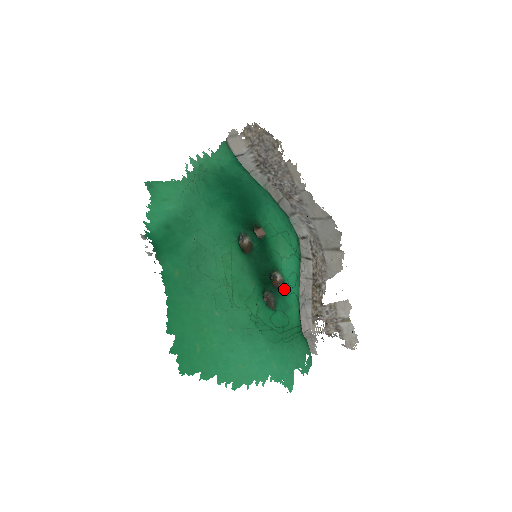
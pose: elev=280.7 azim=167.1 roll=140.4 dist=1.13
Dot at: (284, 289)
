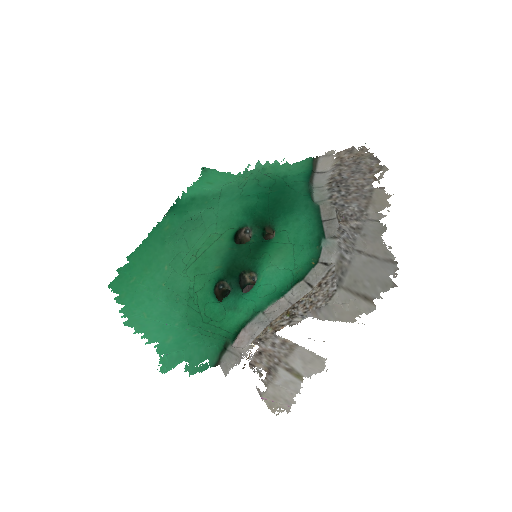
Dot at: (247, 292)
